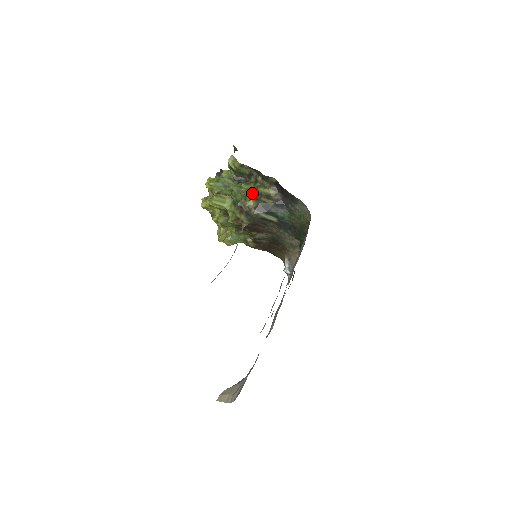
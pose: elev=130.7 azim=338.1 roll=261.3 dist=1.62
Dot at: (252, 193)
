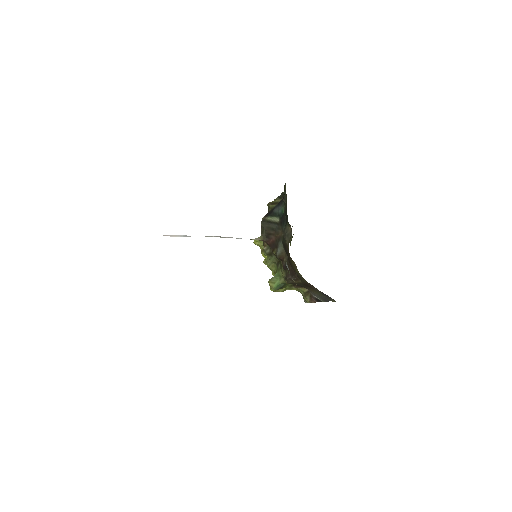
Dot at: occluded
